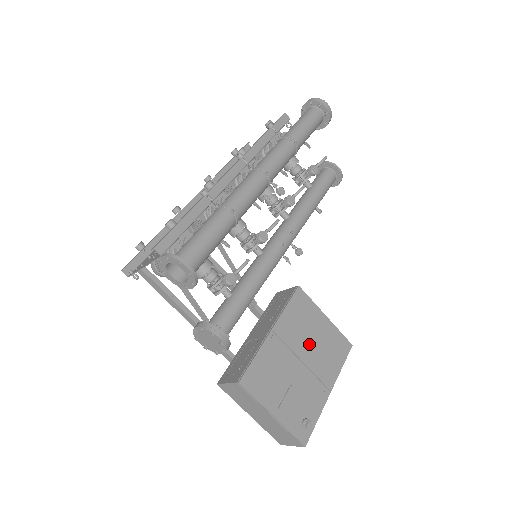
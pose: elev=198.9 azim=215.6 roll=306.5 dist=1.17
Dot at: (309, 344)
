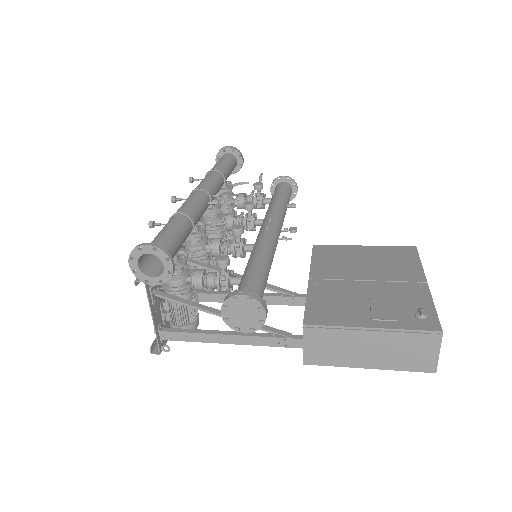
Dot at: (362, 268)
